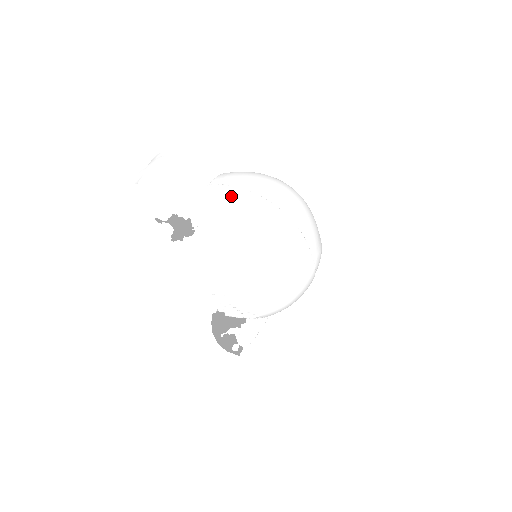
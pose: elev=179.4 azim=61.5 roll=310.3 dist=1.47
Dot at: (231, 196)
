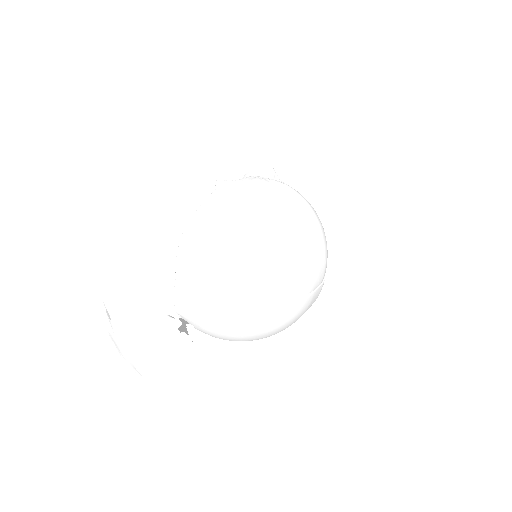
Dot at: (211, 314)
